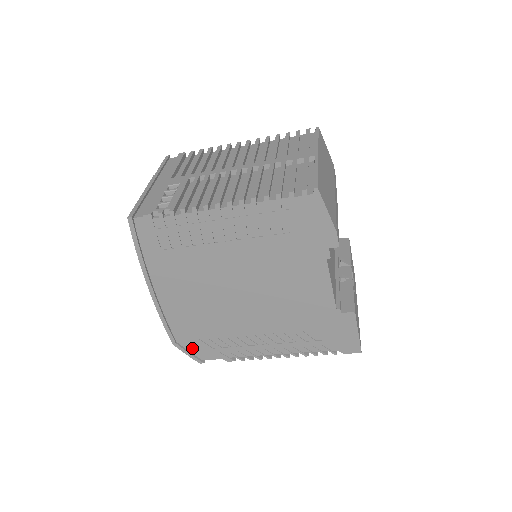
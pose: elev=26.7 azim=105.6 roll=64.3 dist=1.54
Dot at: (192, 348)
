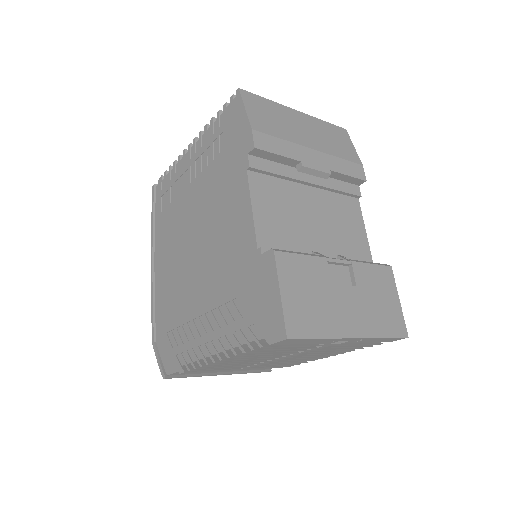
Dot at: (163, 353)
